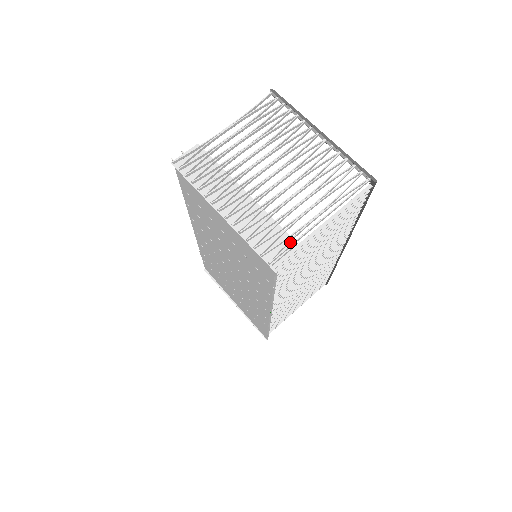
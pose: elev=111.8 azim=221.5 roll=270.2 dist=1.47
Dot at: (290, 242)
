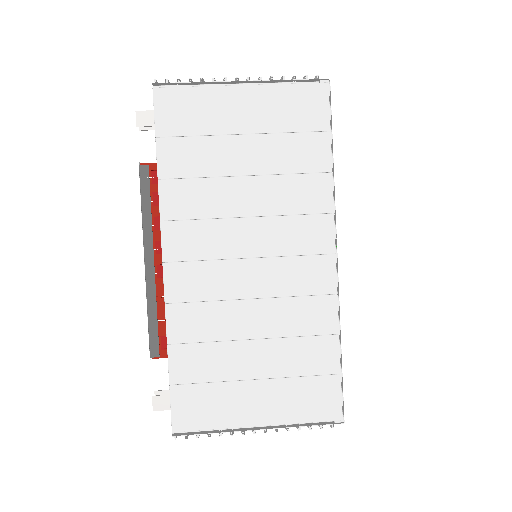
Dot at: occluded
